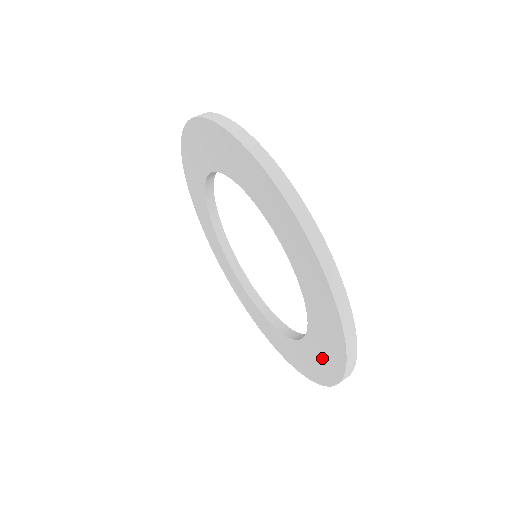
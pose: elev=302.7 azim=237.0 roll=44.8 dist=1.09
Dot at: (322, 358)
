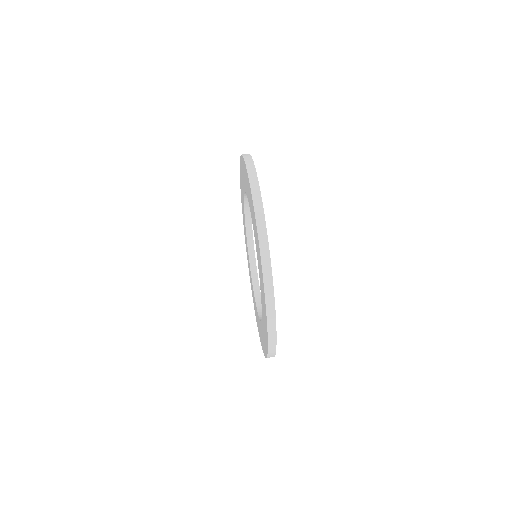
Dot at: (264, 324)
